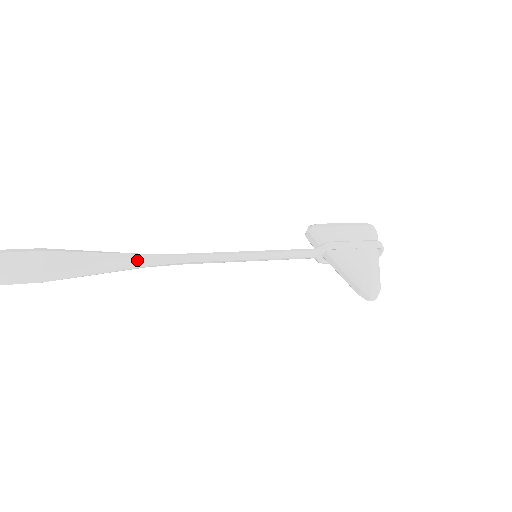
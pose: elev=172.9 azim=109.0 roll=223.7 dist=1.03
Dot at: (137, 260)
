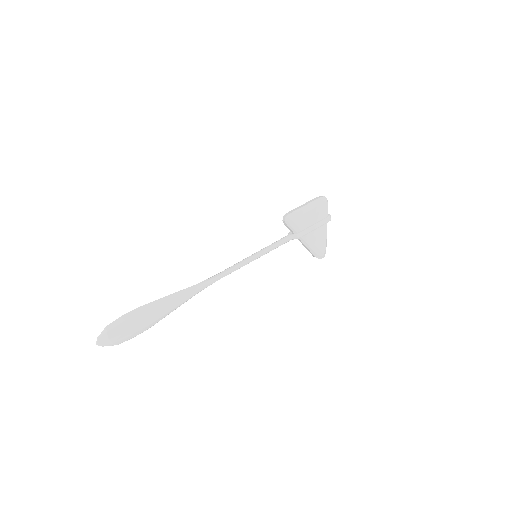
Dot at: (193, 294)
